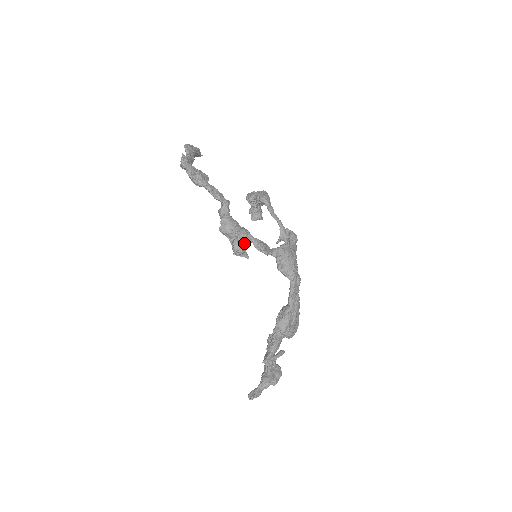
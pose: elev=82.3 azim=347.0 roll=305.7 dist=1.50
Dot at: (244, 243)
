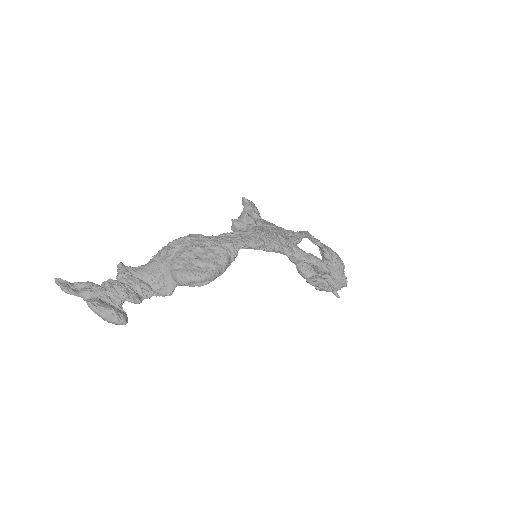
Dot at: (243, 213)
